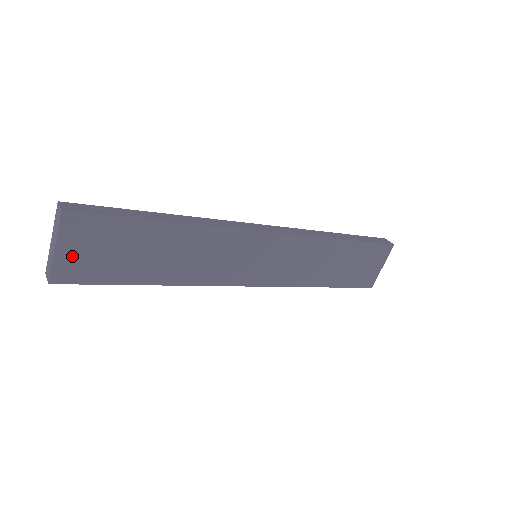
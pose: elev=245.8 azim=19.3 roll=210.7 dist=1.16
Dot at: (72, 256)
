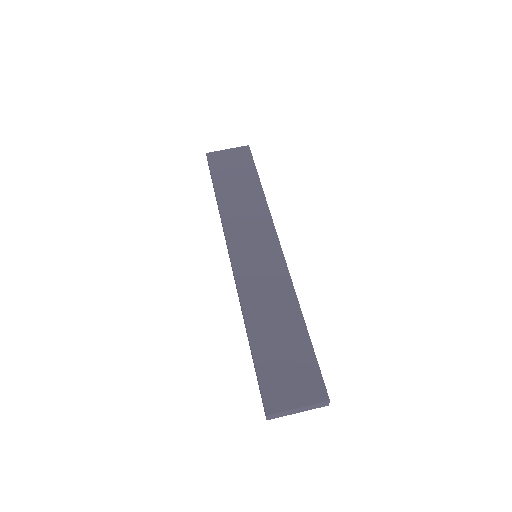
Dot at: (225, 156)
